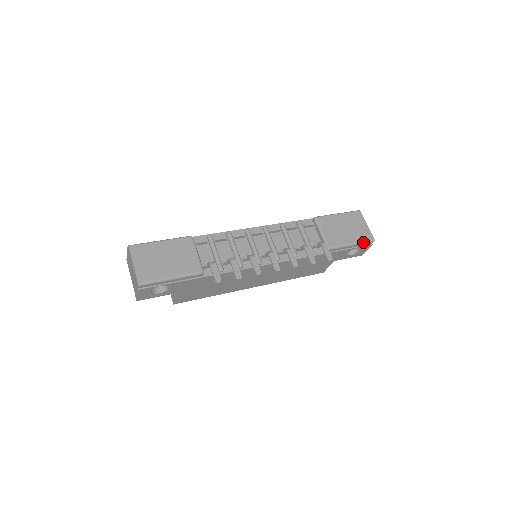
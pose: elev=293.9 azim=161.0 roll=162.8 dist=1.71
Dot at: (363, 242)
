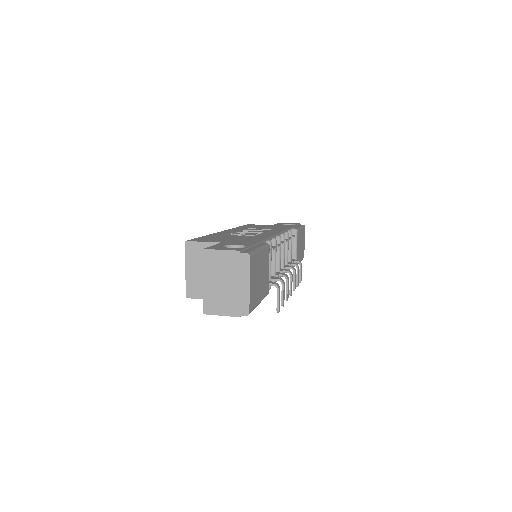
Dot at: occluded
